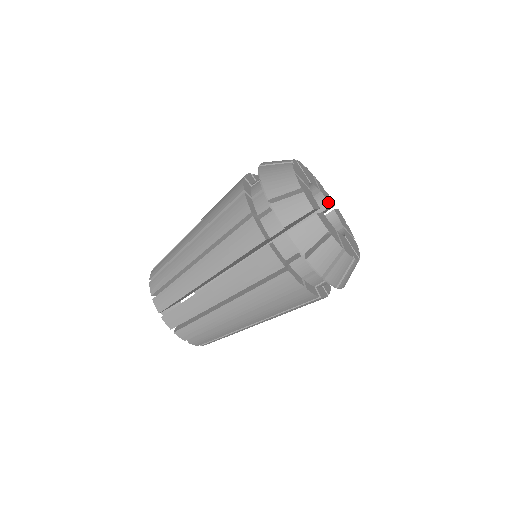
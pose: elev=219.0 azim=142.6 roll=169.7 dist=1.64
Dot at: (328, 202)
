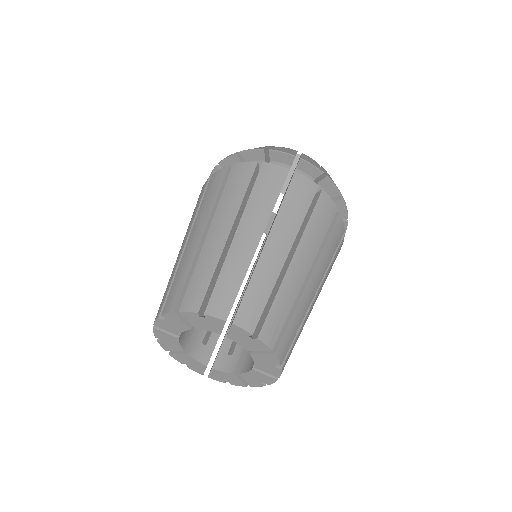
Dot at: occluded
